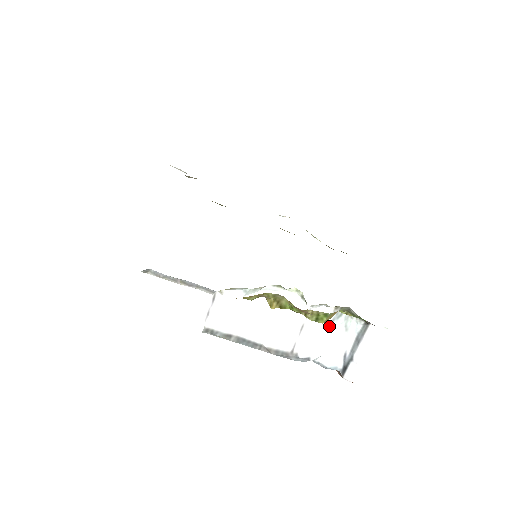
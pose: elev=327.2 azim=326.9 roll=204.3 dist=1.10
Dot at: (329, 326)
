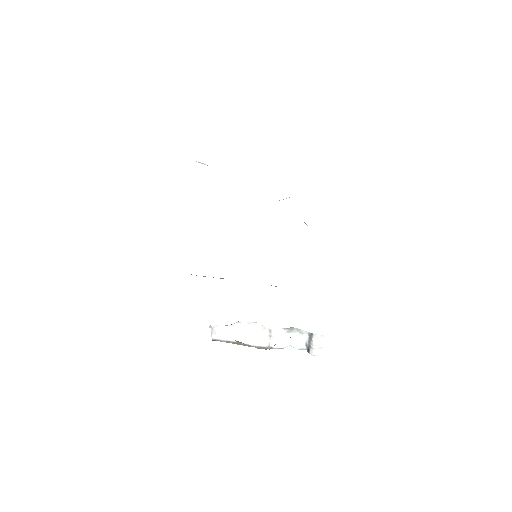
Dot at: (288, 333)
